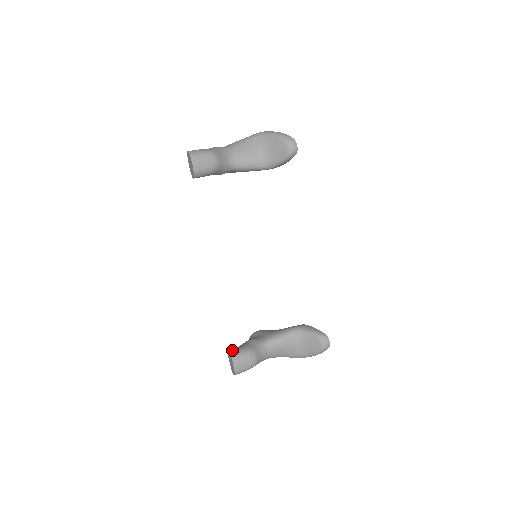
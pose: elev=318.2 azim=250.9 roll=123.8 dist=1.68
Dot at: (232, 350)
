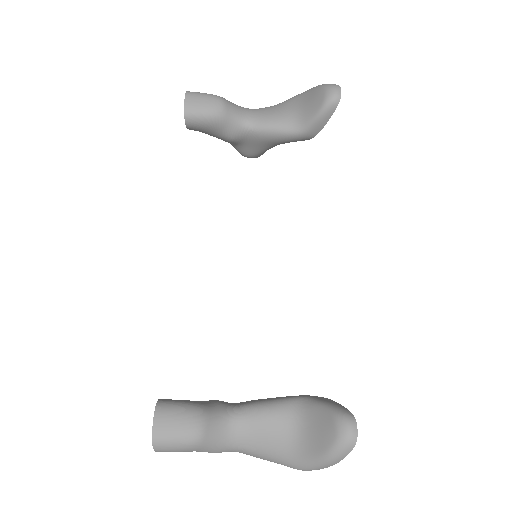
Dot at: occluded
